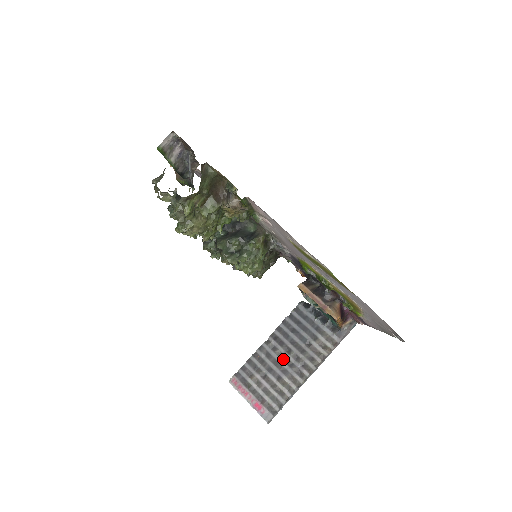
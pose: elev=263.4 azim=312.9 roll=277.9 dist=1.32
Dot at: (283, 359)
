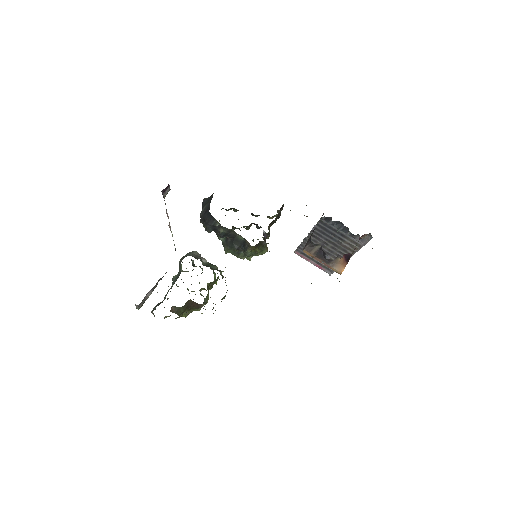
Dot at: (324, 248)
